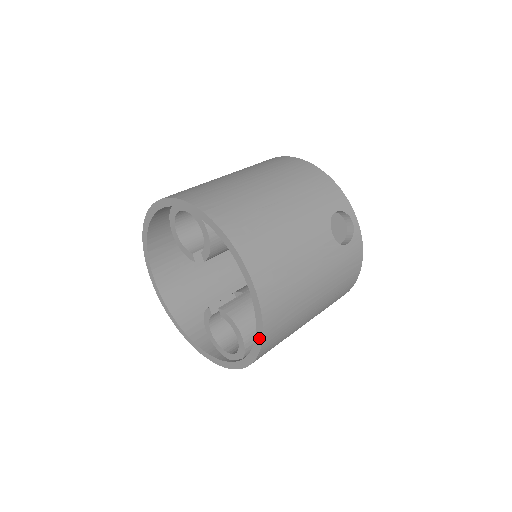
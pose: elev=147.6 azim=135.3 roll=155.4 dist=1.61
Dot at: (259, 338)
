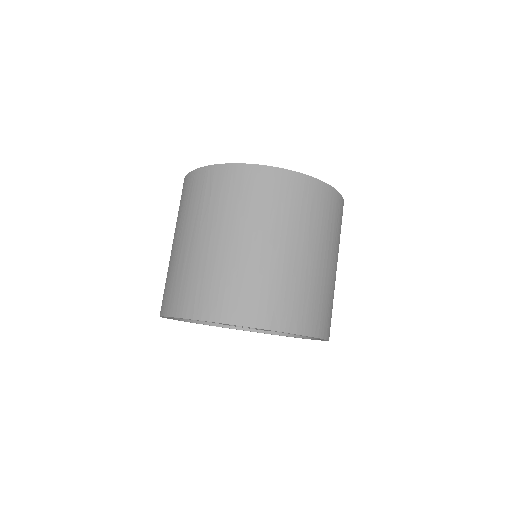
Dot at: occluded
